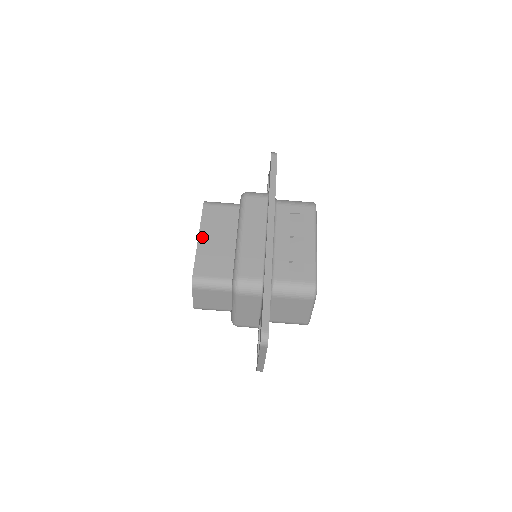
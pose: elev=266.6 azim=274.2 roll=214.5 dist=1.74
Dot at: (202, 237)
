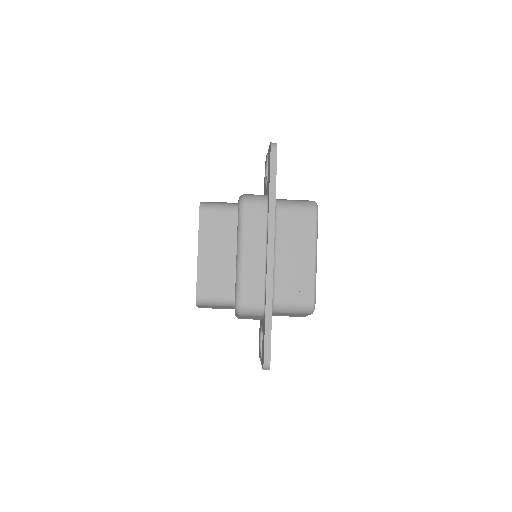
Dot at: (201, 252)
